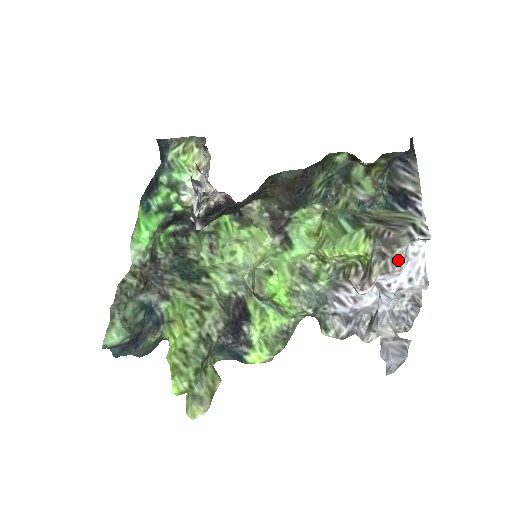
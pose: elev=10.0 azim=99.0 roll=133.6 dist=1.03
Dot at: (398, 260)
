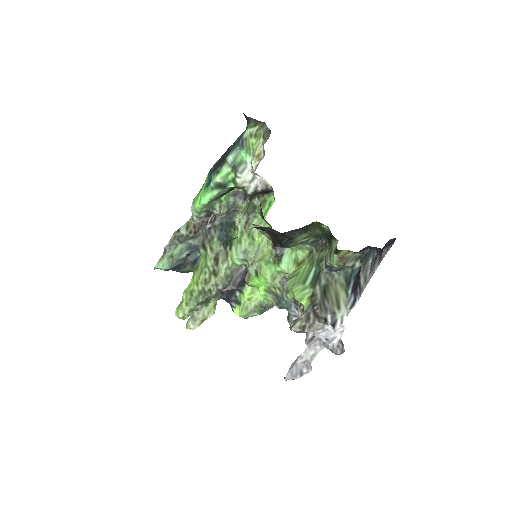
Dot at: (314, 328)
